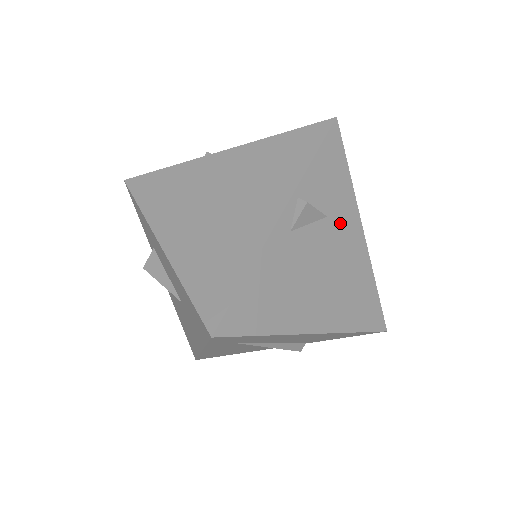
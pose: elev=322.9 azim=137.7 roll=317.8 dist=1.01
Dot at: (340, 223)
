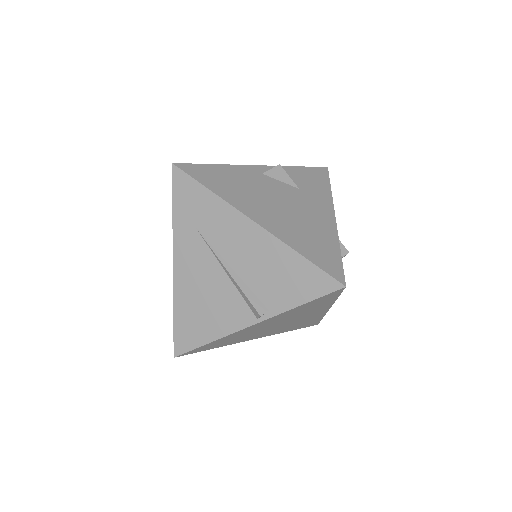
Dot at: (311, 199)
